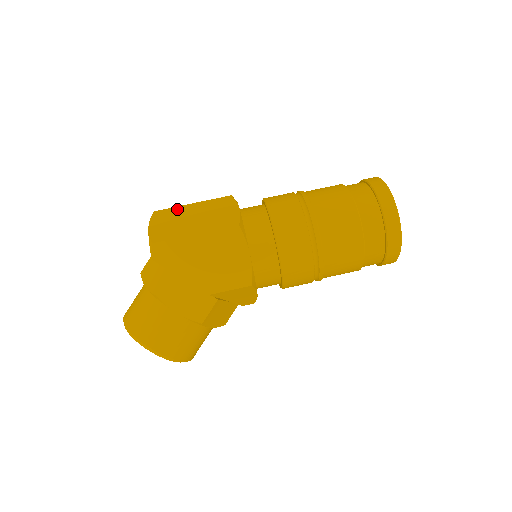
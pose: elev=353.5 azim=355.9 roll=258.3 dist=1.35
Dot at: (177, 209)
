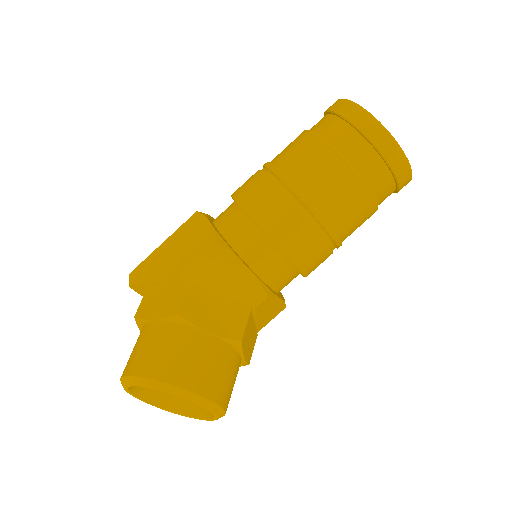
Dot at: occluded
